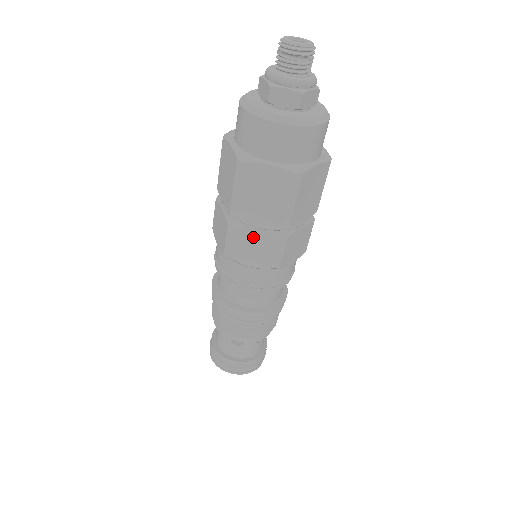
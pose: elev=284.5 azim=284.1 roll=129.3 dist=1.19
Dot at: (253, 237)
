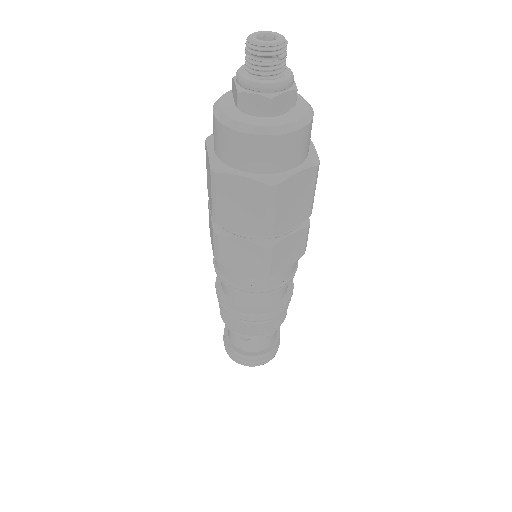
Dot at: (238, 245)
